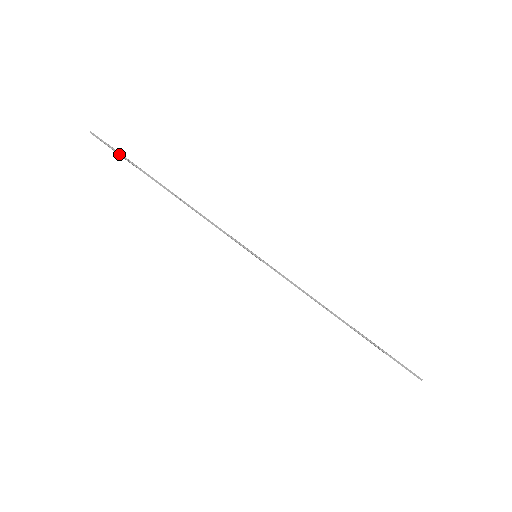
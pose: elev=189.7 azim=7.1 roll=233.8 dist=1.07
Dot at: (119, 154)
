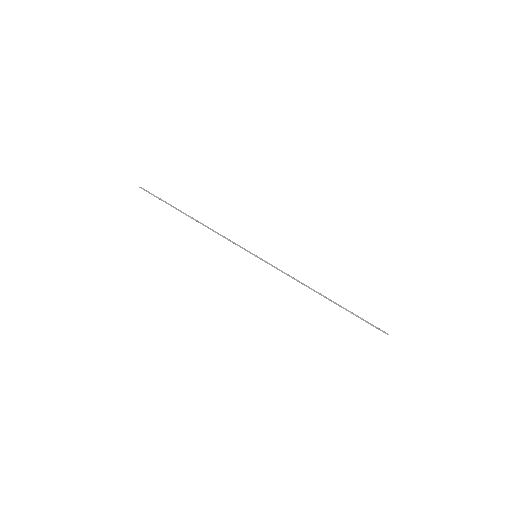
Dot at: (159, 199)
